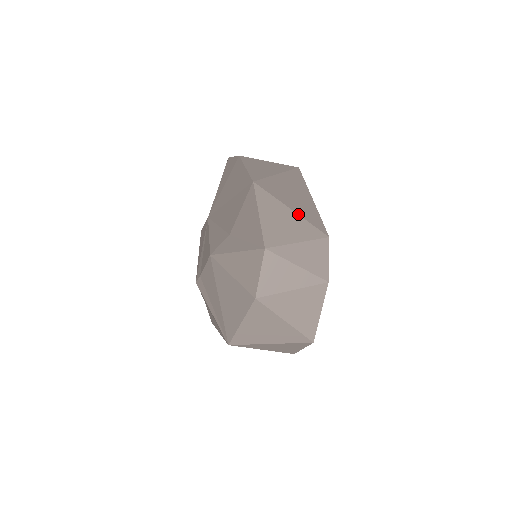
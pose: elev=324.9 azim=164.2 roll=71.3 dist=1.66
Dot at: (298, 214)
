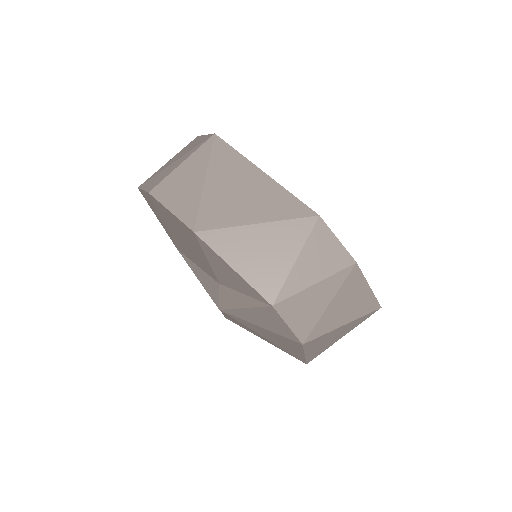
Dot at: (268, 222)
